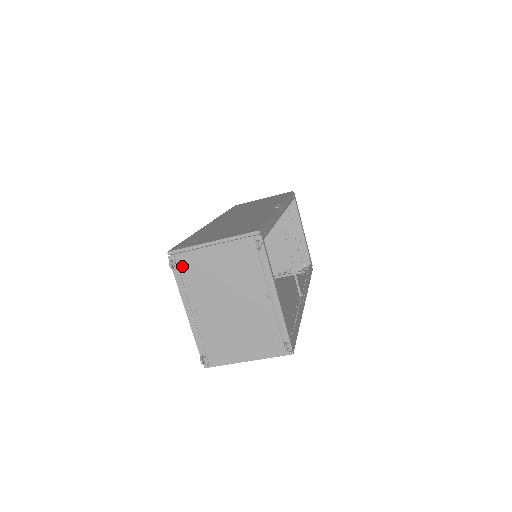
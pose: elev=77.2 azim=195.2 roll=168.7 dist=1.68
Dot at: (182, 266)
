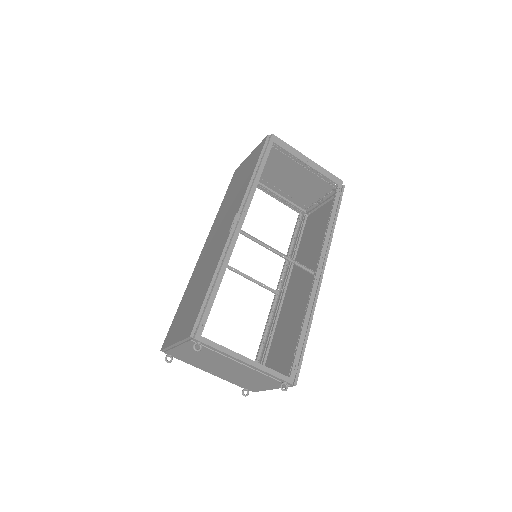
Dot at: (176, 356)
